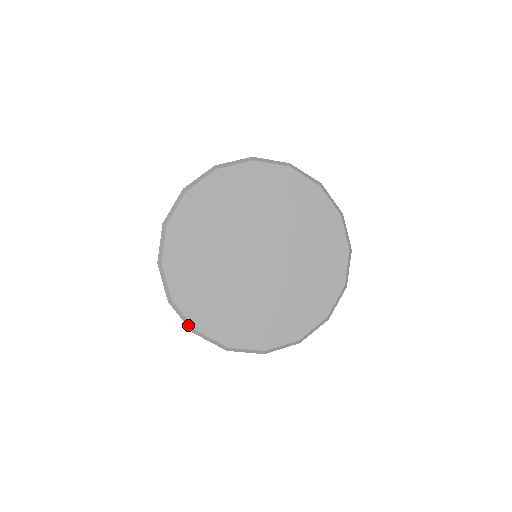
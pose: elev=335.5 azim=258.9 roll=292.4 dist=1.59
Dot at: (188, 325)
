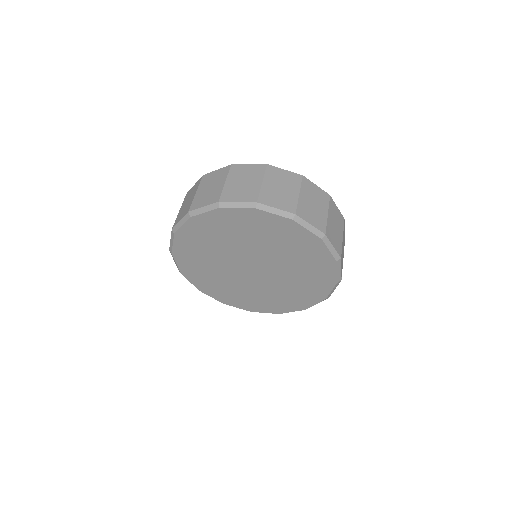
Dot at: occluded
